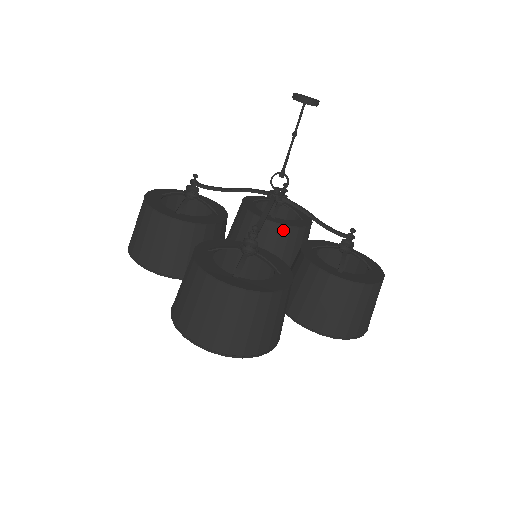
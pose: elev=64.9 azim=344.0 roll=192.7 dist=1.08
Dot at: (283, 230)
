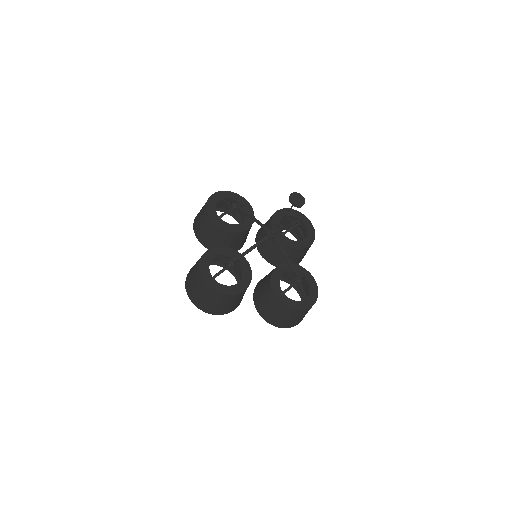
Dot at: (283, 246)
